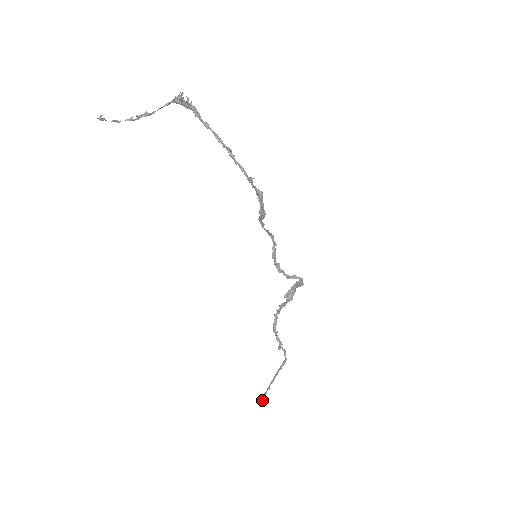
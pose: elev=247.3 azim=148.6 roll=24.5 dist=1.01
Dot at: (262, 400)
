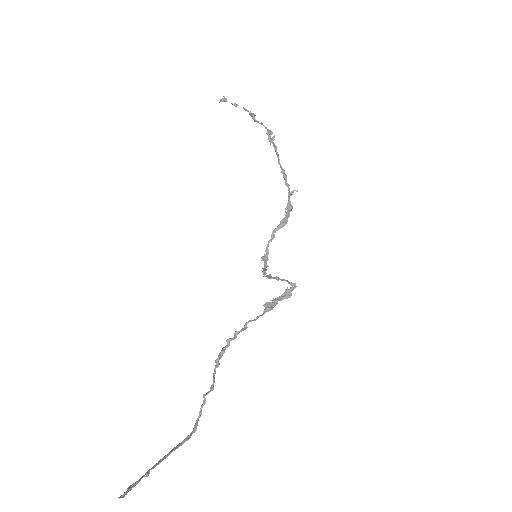
Dot at: (125, 493)
